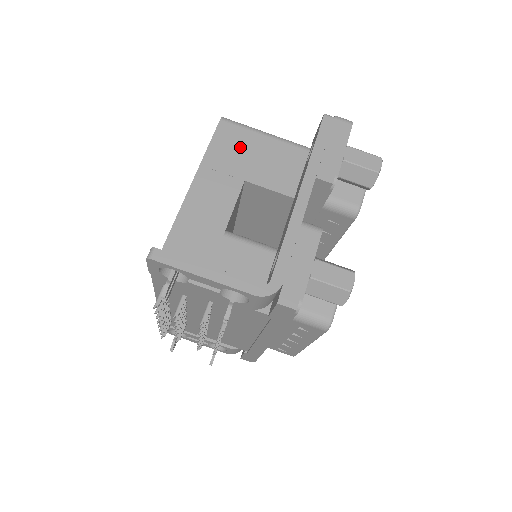
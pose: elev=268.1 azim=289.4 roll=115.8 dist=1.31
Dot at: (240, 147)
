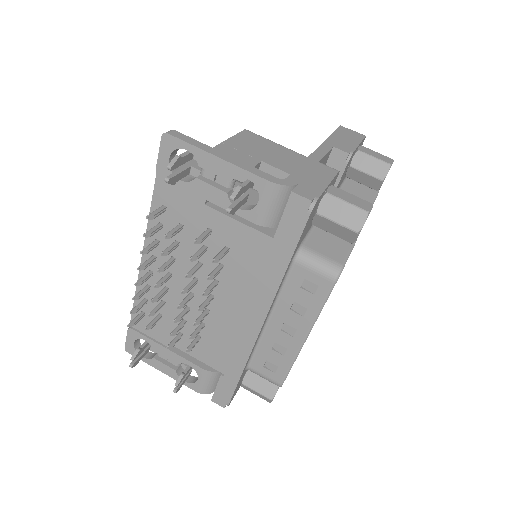
Dot at: (260, 145)
